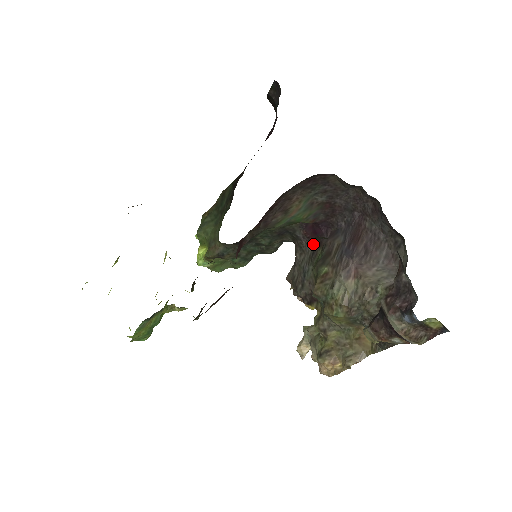
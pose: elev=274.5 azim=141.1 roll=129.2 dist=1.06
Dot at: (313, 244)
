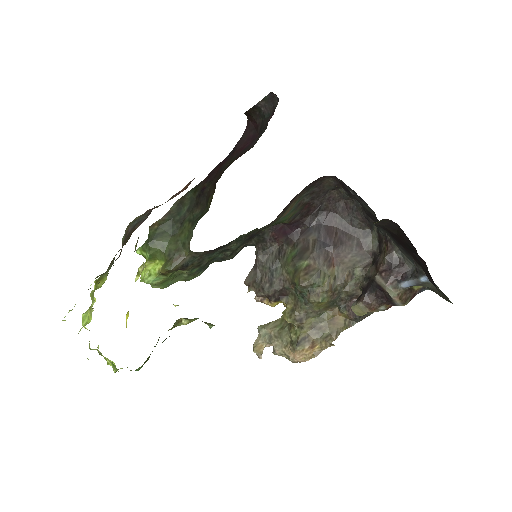
Dot at: (278, 244)
